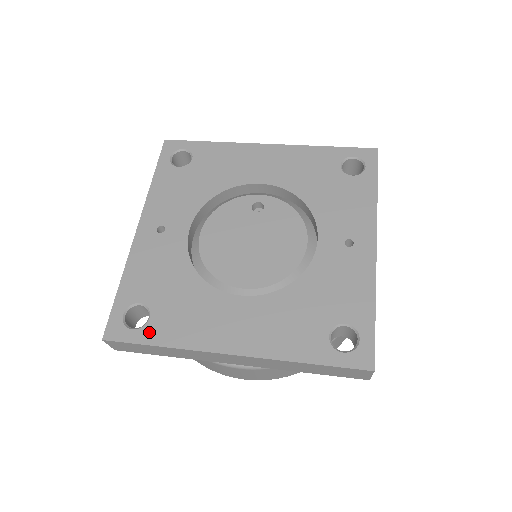
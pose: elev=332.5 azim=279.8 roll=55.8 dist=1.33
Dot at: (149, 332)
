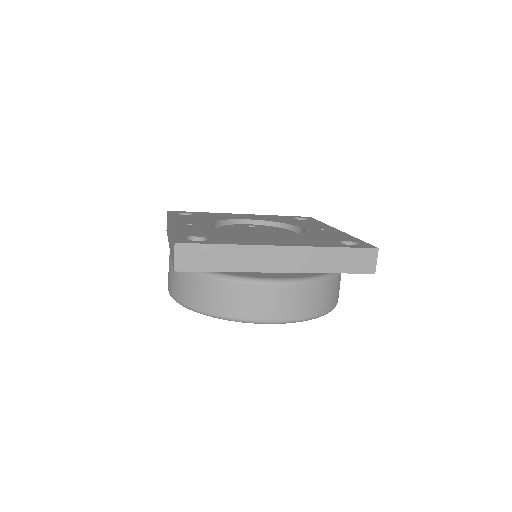
Dot at: (212, 241)
